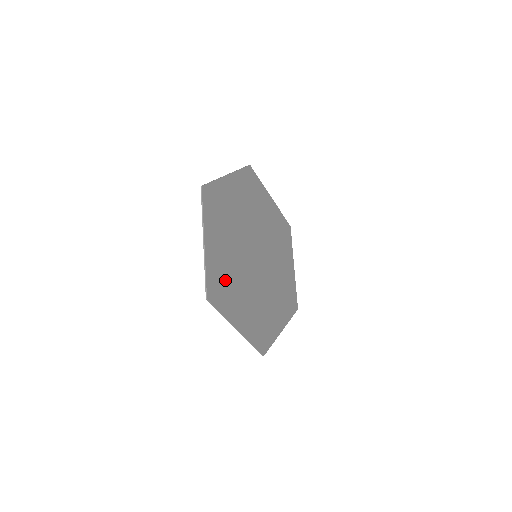
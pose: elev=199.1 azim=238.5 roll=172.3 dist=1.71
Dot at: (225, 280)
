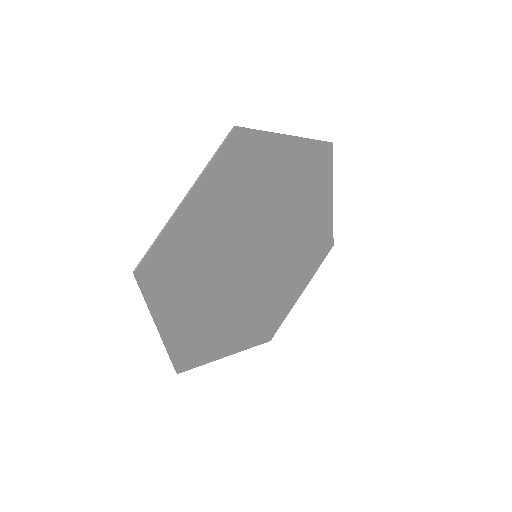
Dot at: (202, 333)
